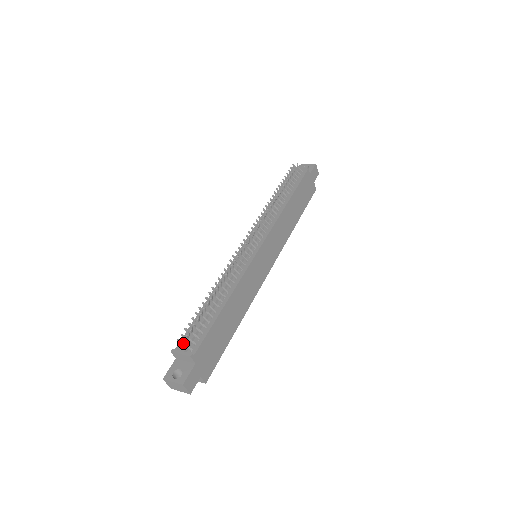
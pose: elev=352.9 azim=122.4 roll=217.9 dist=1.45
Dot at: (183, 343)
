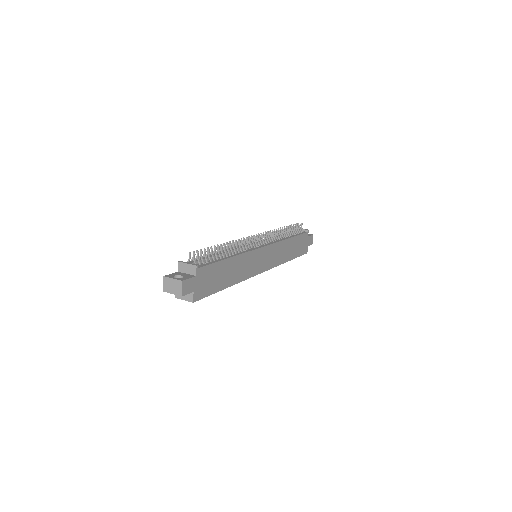
Dot at: (194, 256)
